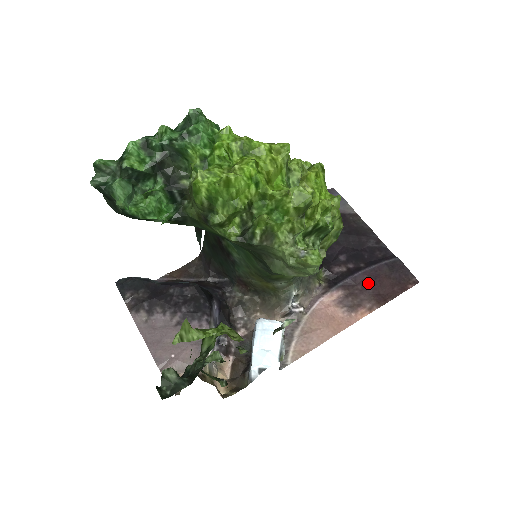
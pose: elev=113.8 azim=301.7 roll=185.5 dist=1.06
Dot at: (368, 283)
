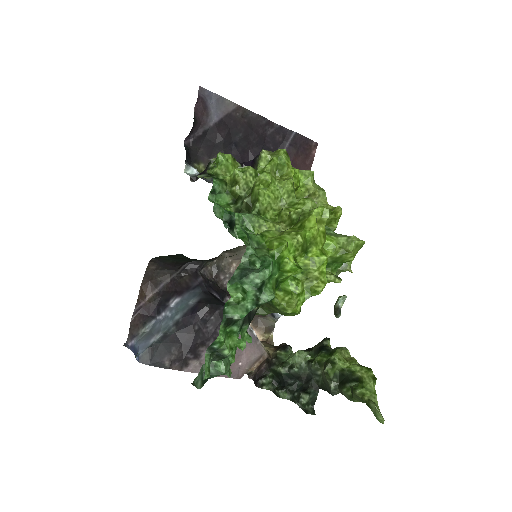
Dot at: occluded
